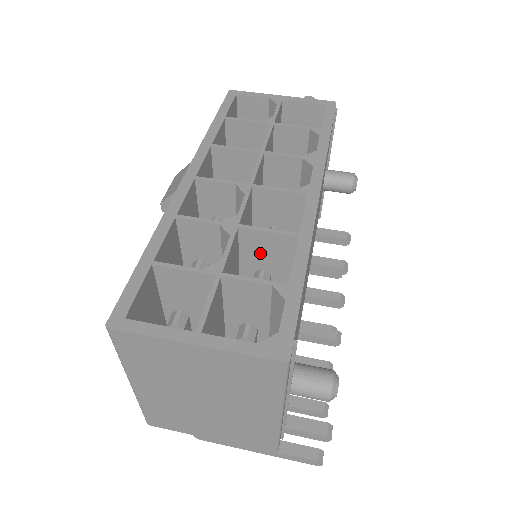
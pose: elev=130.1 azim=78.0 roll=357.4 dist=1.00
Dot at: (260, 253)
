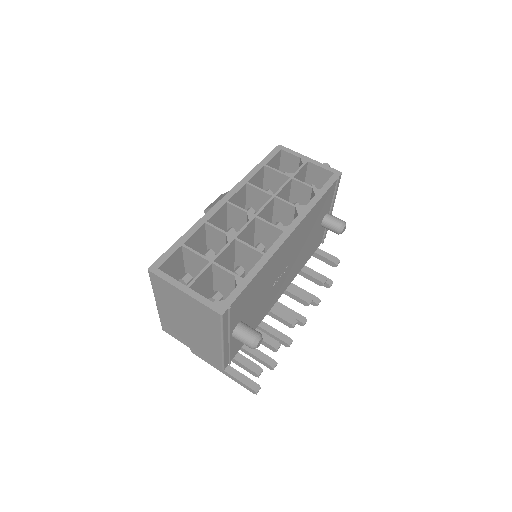
Dot at: (245, 256)
